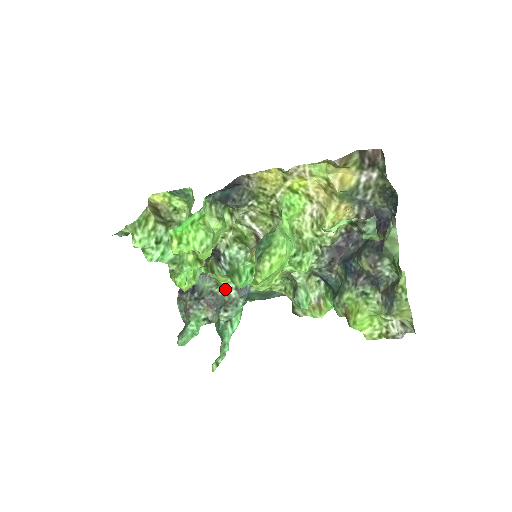
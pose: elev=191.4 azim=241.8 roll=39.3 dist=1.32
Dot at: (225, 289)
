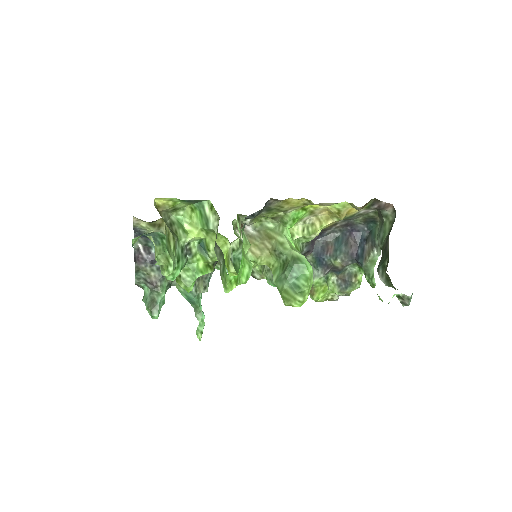
Dot at: occluded
